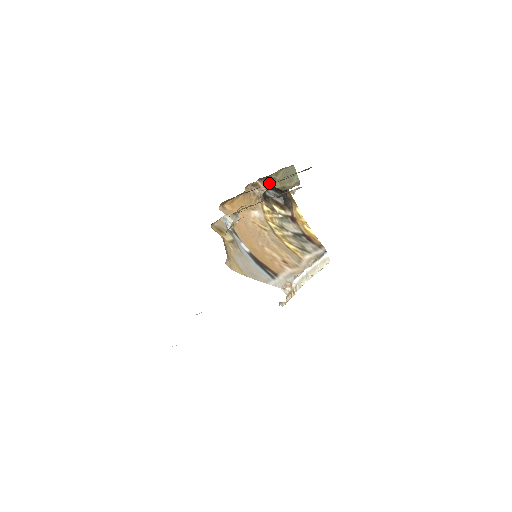
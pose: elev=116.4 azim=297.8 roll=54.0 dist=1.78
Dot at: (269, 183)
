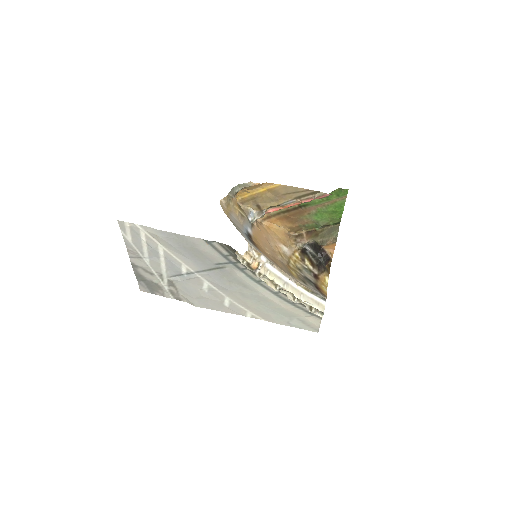
Dot at: (312, 236)
